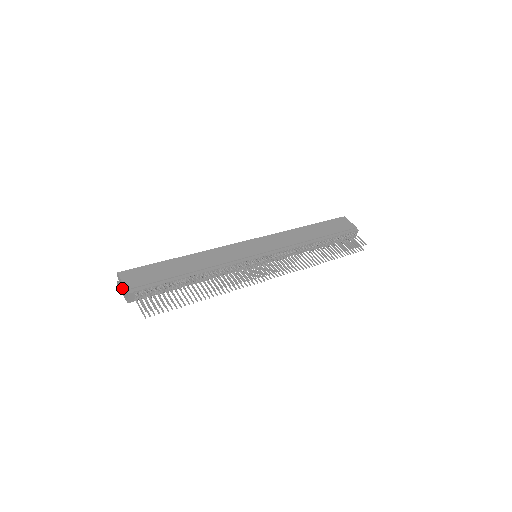
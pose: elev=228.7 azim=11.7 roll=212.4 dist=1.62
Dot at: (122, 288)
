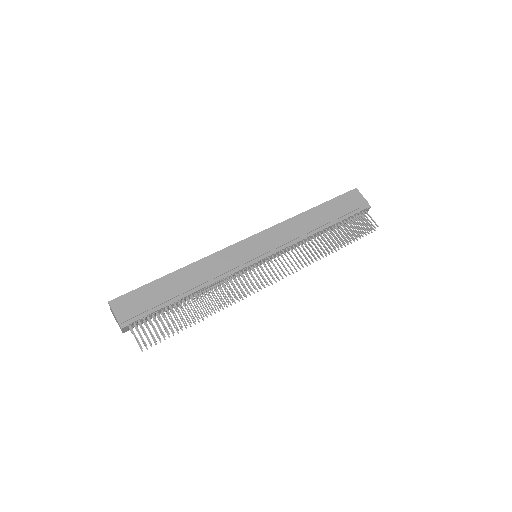
Dot at: (115, 318)
